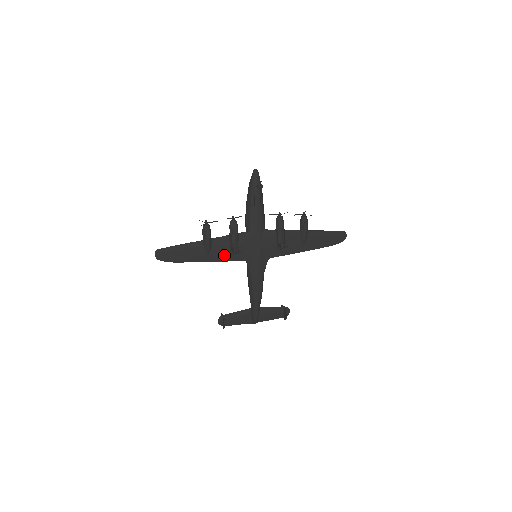
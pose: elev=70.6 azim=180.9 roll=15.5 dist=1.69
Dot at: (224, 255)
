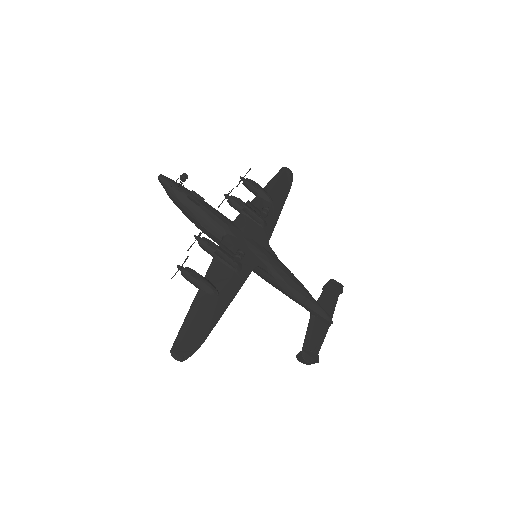
Dot at: (233, 281)
